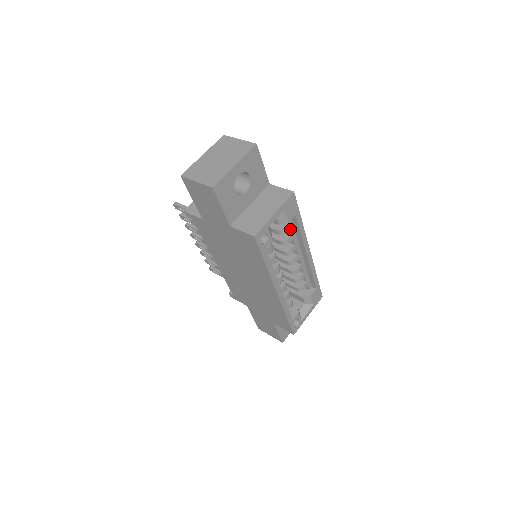
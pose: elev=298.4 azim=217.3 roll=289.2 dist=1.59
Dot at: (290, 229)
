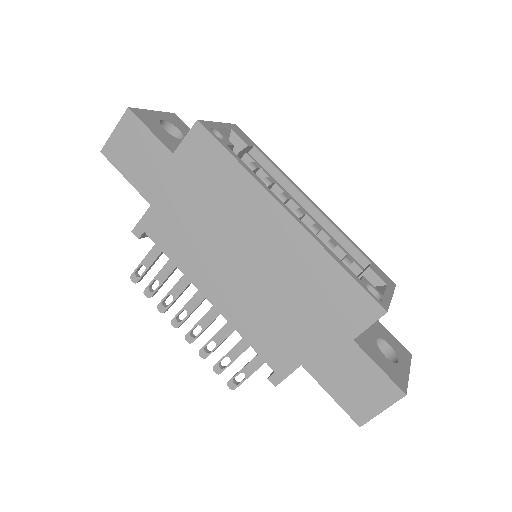
Dot at: (262, 170)
